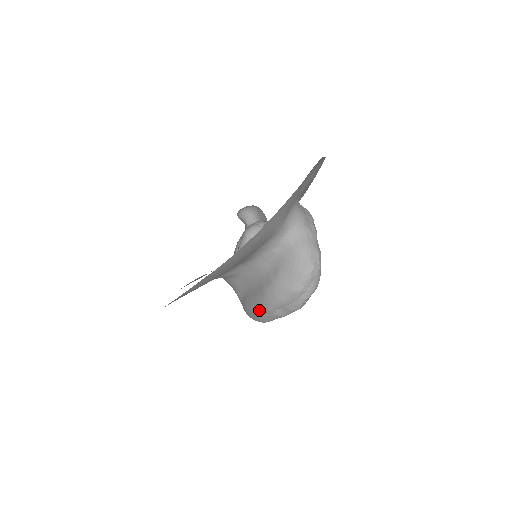
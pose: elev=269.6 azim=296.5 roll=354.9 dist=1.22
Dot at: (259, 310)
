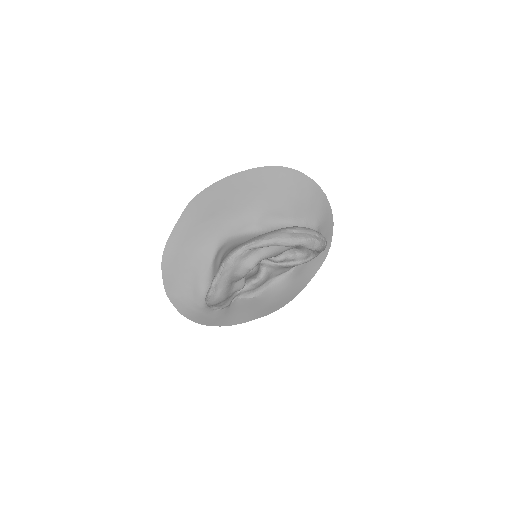
Dot at: (276, 231)
